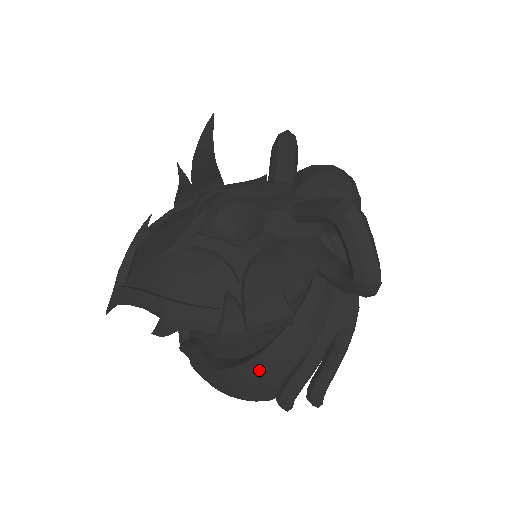
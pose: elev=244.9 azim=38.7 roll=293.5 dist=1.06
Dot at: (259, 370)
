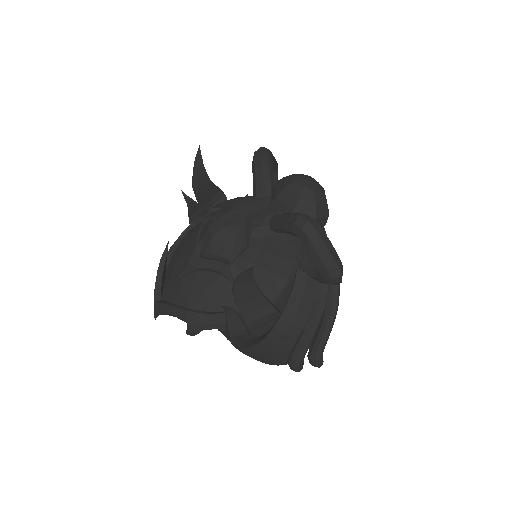
Dot at: (271, 346)
